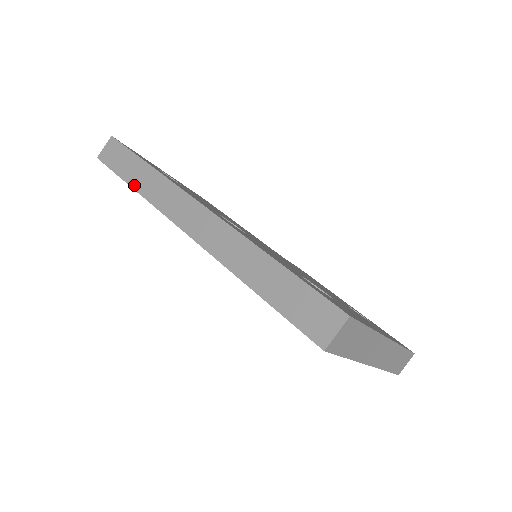
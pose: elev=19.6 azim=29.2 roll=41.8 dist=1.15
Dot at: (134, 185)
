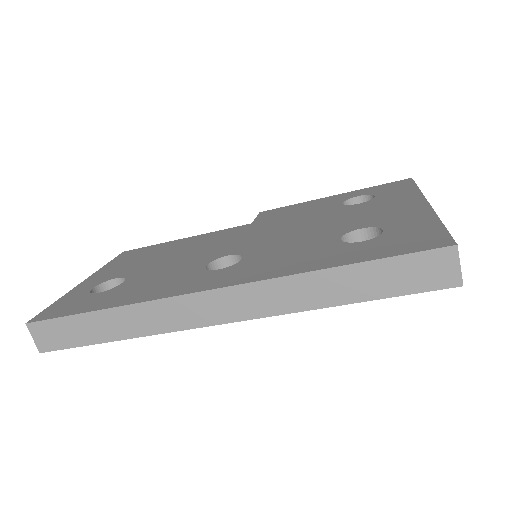
Dot at: (118, 337)
